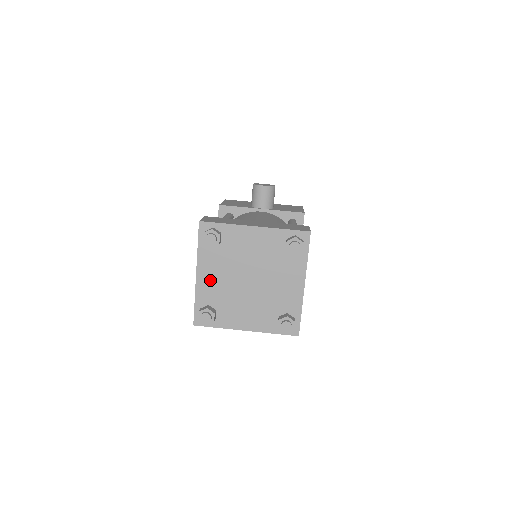
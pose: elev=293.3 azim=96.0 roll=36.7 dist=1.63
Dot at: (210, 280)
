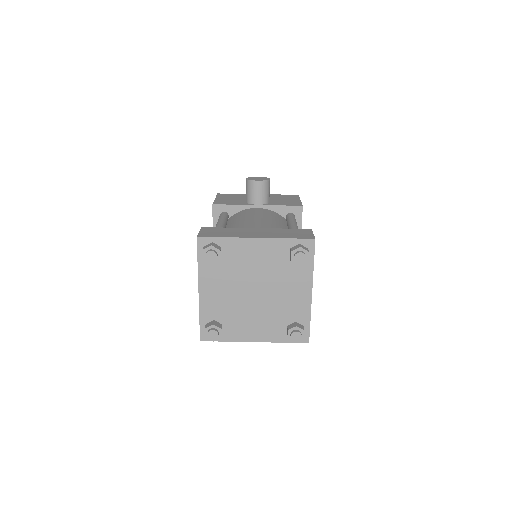
Dot at: (213, 295)
